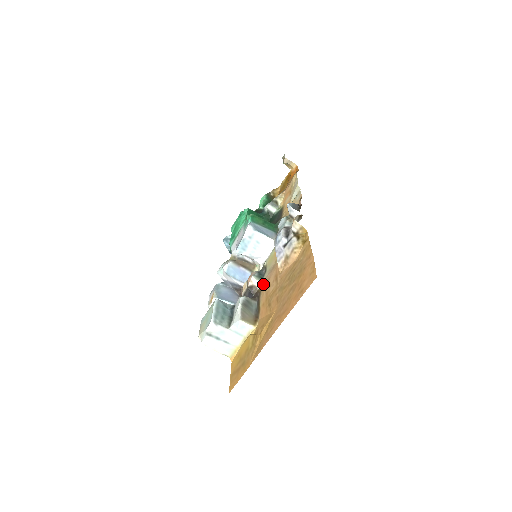
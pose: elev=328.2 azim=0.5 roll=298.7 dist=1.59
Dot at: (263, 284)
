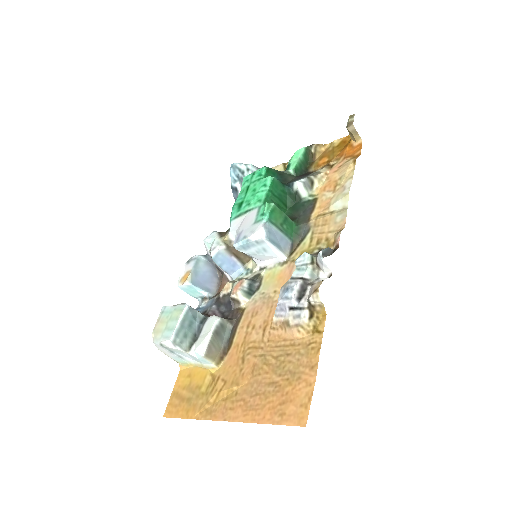
Dot at: (248, 308)
